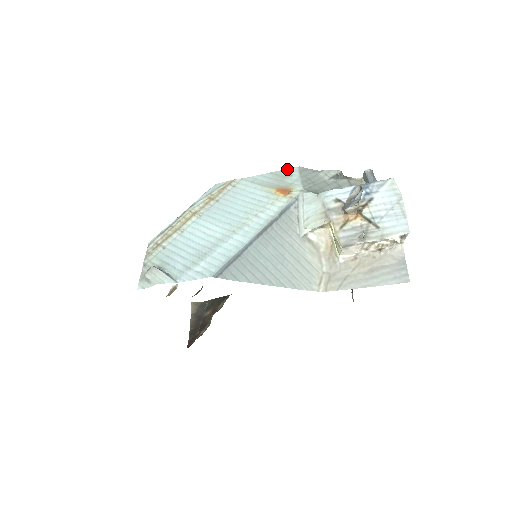
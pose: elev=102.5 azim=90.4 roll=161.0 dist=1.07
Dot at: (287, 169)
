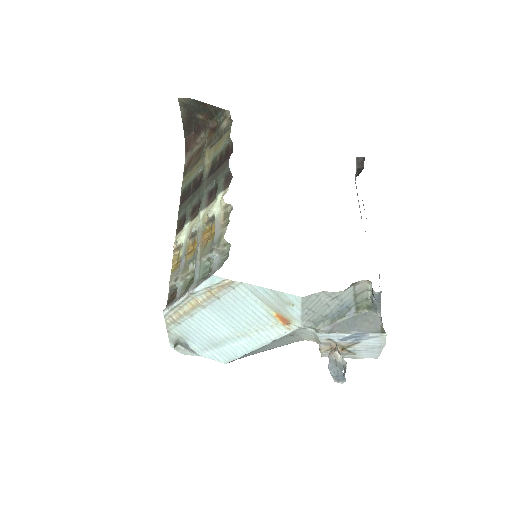
Dot at: (290, 295)
